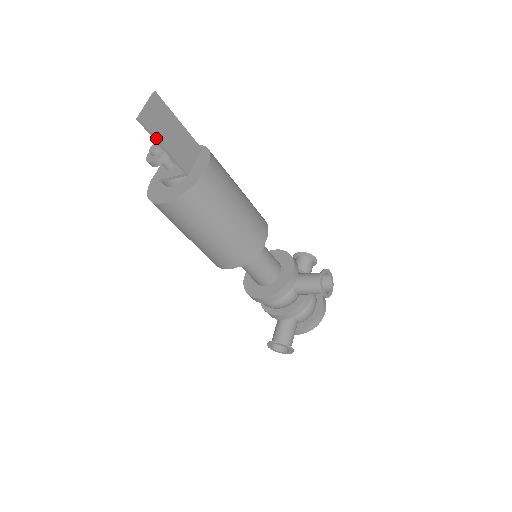
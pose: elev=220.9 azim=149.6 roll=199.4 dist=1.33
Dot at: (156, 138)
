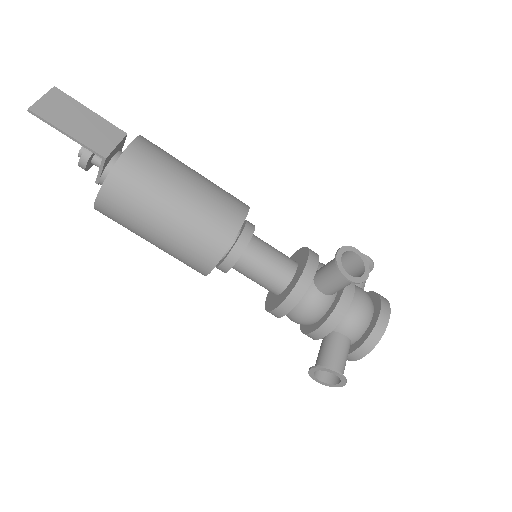
Dot at: (54, 125)
